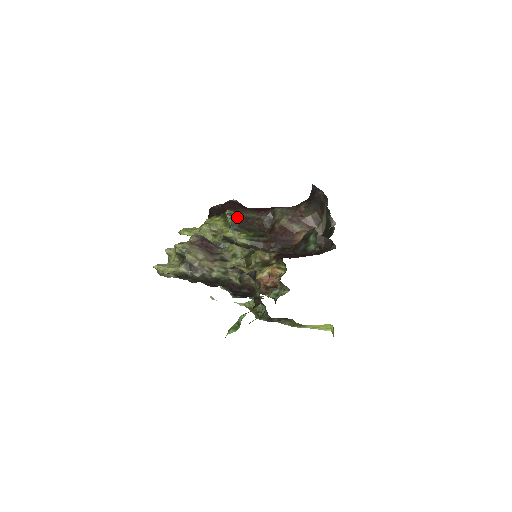
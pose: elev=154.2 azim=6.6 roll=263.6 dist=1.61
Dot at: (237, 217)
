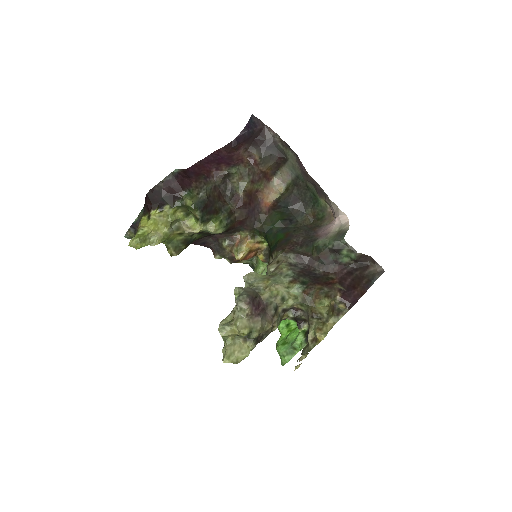
Dot at: (201, 203)
